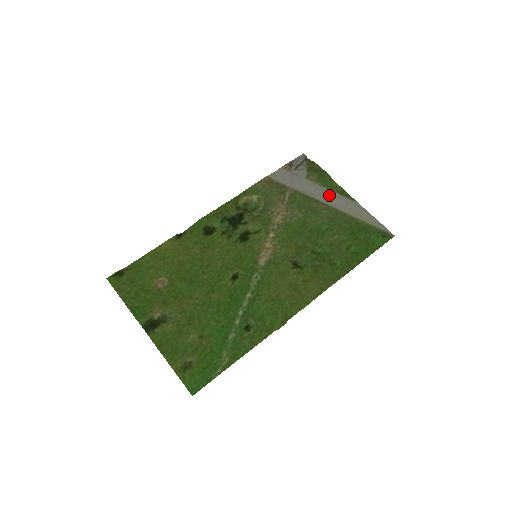
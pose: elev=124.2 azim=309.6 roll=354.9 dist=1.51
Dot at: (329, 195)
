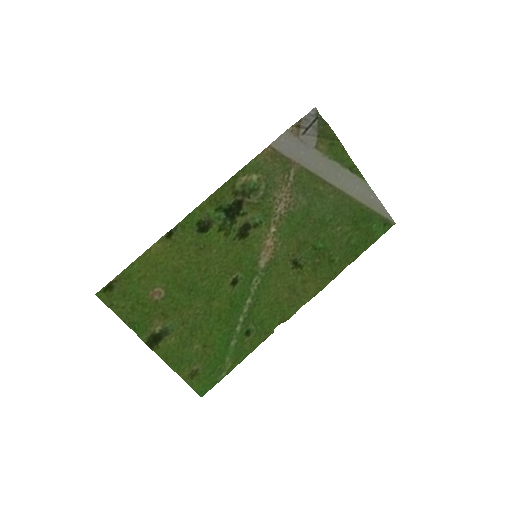
Dot at: (338, 172)
